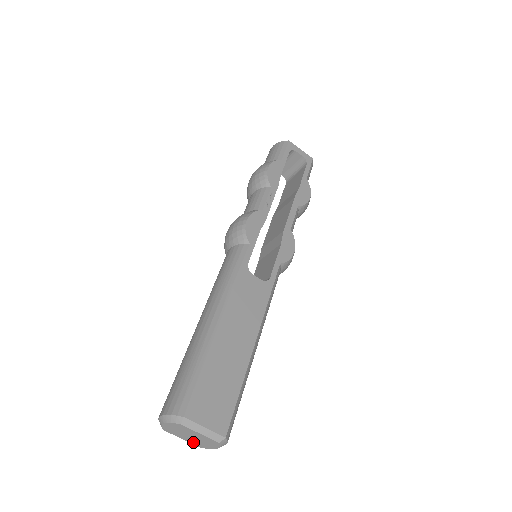
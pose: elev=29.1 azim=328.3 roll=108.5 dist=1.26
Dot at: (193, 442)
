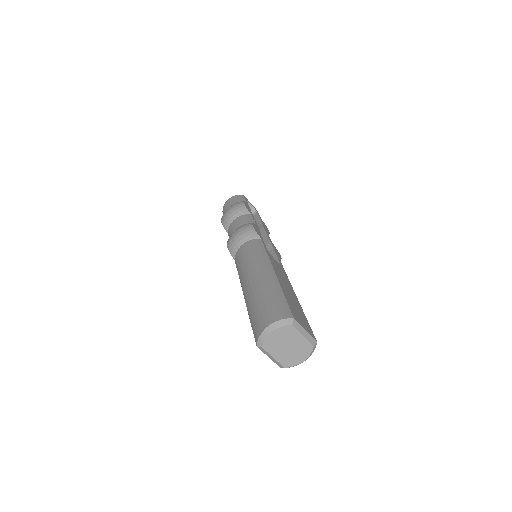
Dot at: (283, 359)
